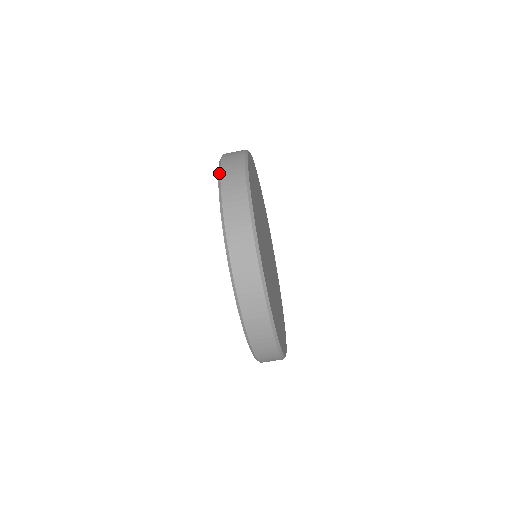
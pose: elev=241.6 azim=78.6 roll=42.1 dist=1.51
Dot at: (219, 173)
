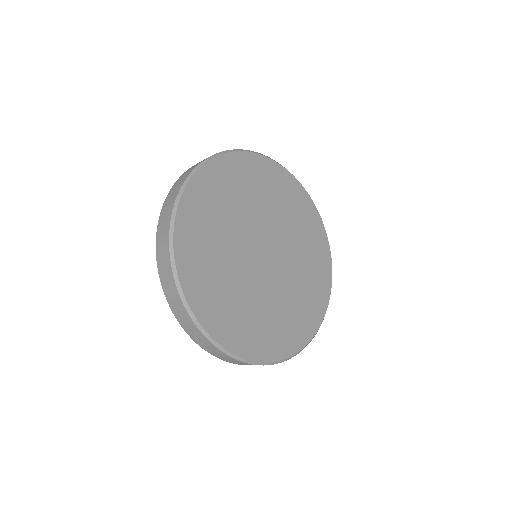
Dot at: (158, 273)
